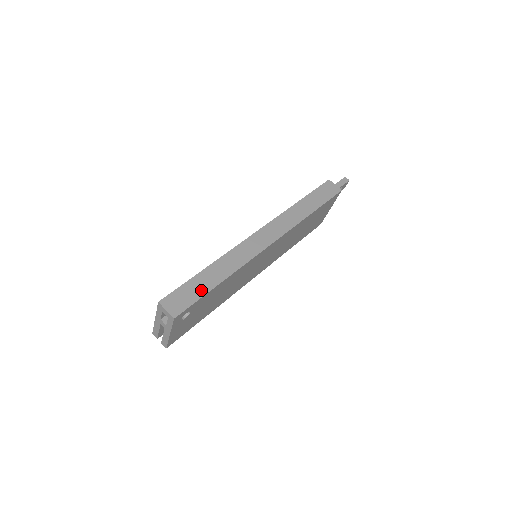
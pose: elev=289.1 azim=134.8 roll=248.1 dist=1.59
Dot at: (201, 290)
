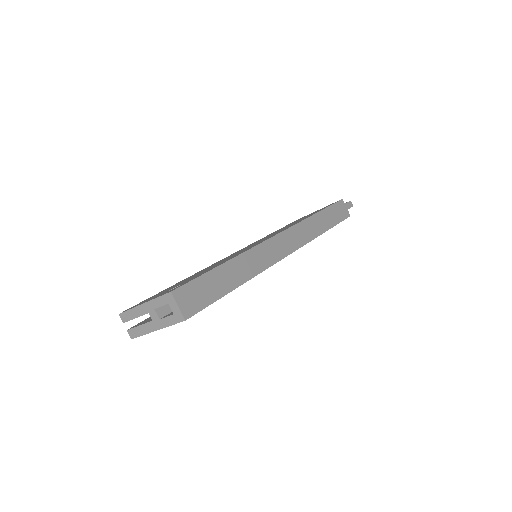
Dot at: (218, 290)
